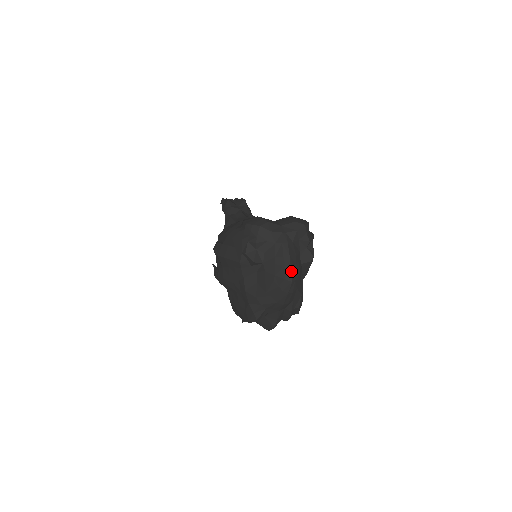
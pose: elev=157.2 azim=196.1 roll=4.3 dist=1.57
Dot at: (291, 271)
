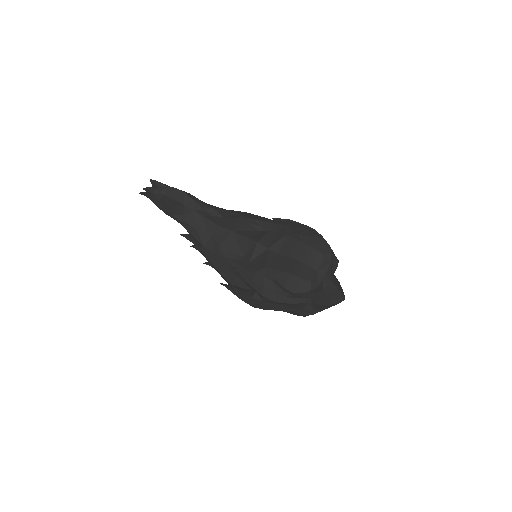
Dot at: (342, 295)
